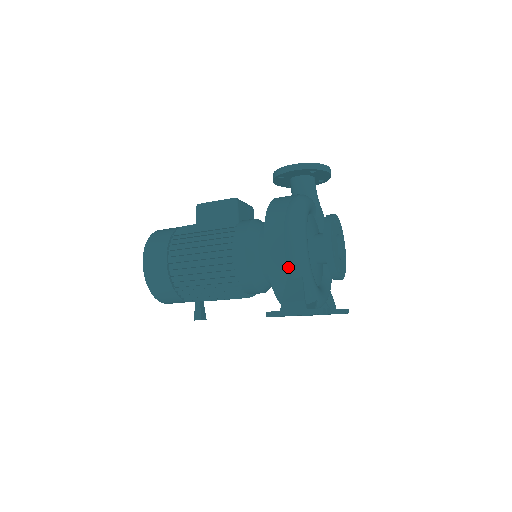
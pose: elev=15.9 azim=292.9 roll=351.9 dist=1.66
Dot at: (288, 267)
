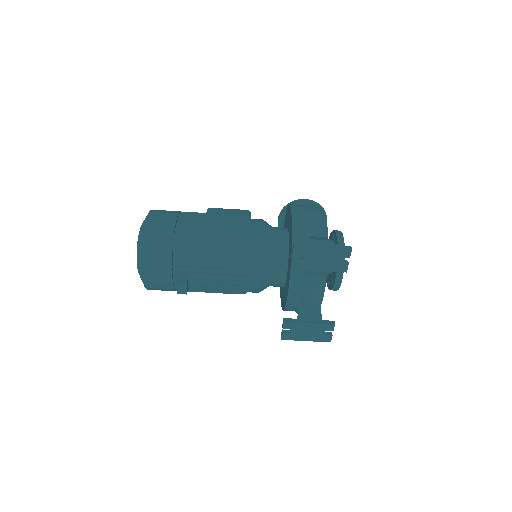
Dot at: (313, 227)
